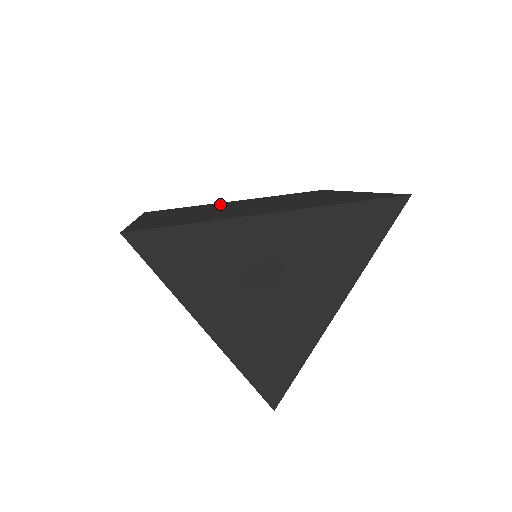
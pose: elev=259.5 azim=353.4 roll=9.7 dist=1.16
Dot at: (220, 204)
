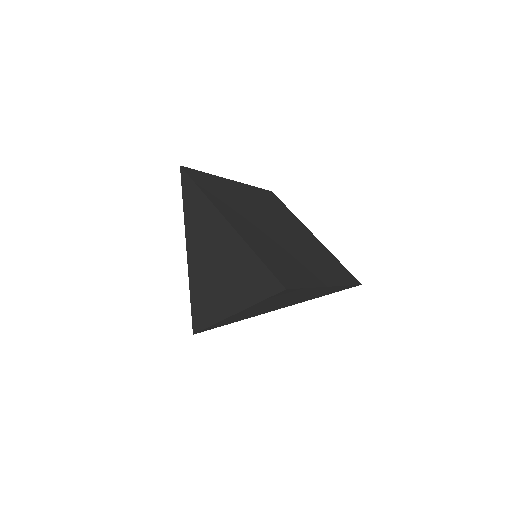
Dot at: (237, 192)
